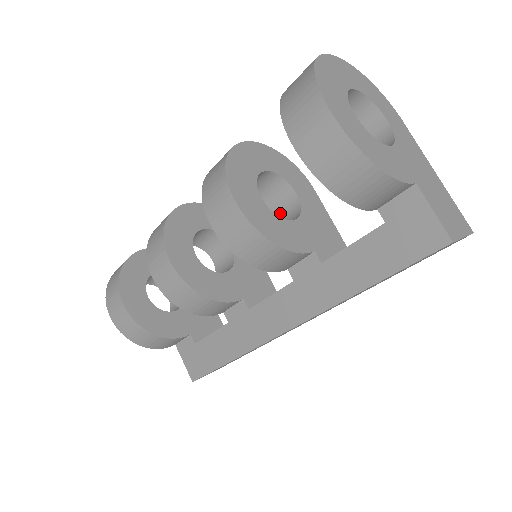
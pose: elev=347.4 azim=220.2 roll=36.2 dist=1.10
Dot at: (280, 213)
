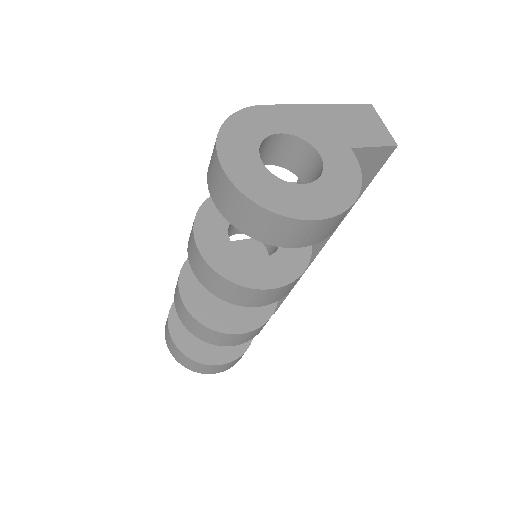
Dot at: occluded
